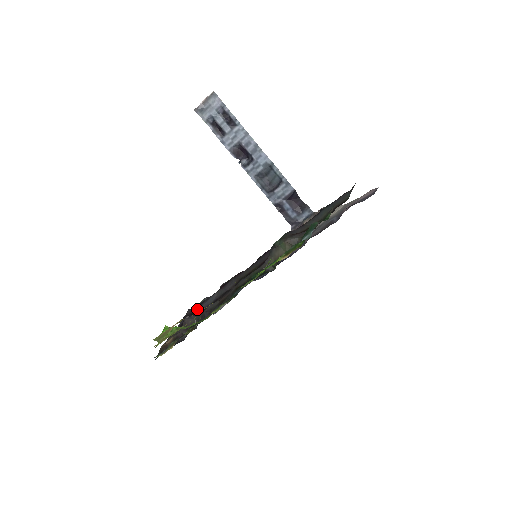
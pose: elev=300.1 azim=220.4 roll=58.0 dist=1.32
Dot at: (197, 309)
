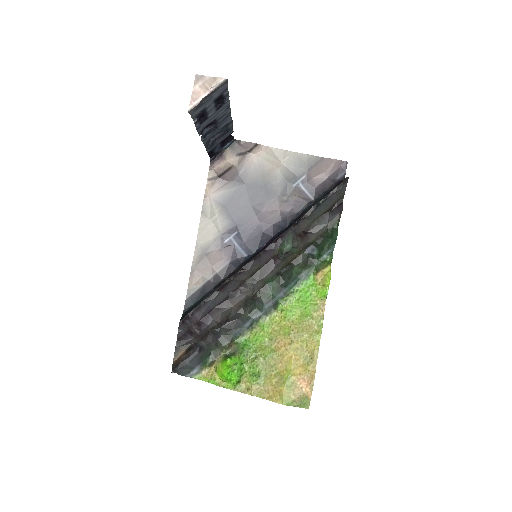
Dot at: (198, 317)
